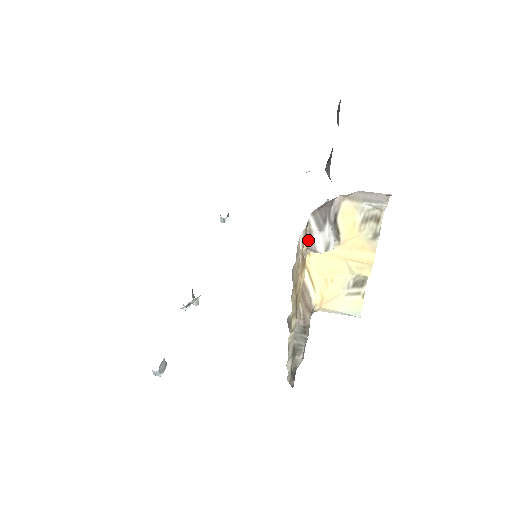
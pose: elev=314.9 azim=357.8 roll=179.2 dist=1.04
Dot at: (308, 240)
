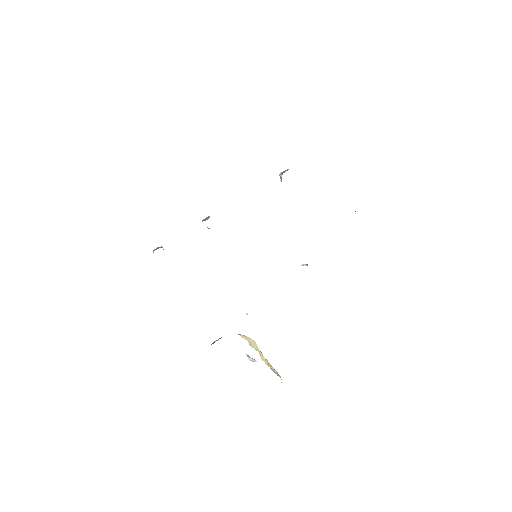
Dot at: (248, 355)
